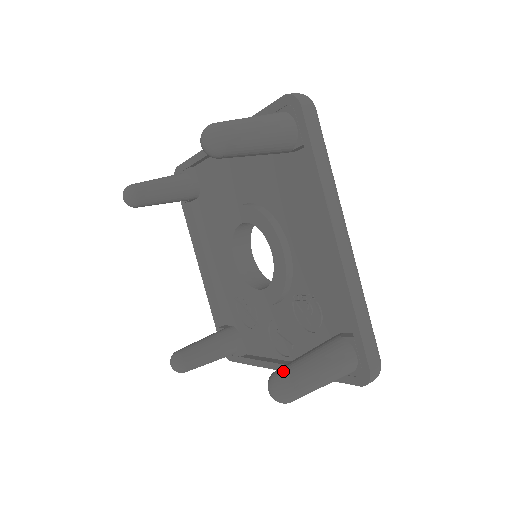
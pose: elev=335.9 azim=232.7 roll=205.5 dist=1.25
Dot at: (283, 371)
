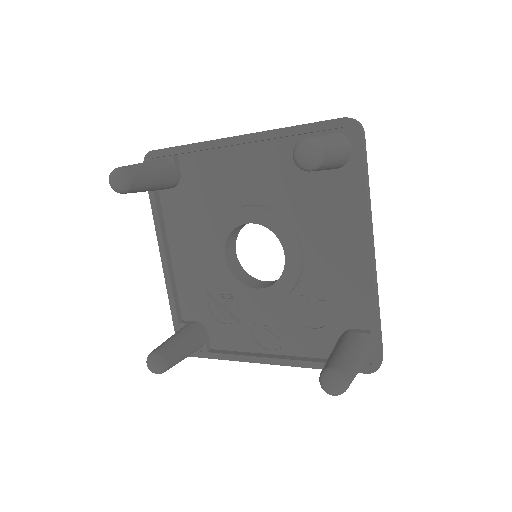
Dot at: (338, 367)
